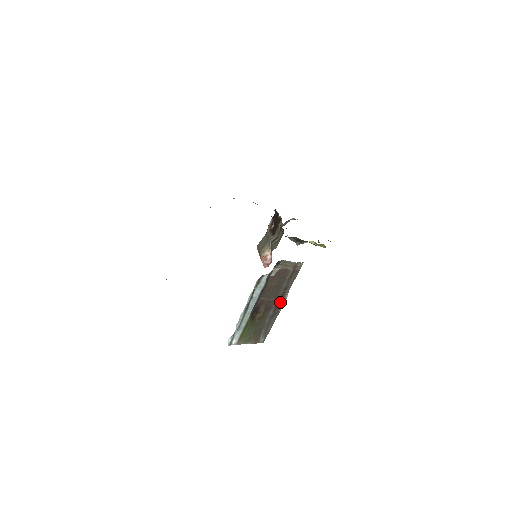
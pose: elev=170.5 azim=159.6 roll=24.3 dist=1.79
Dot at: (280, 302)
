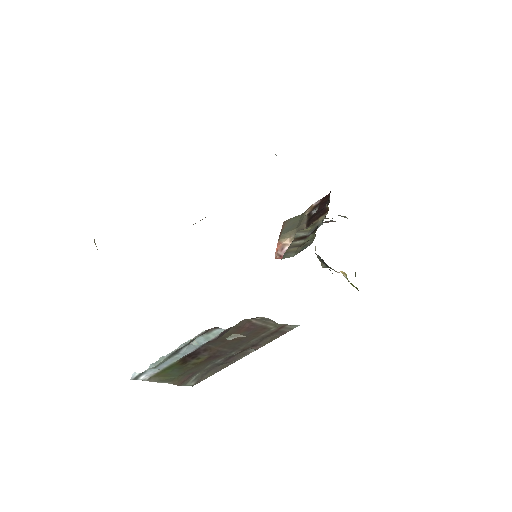
Dot at: (239, 353)
